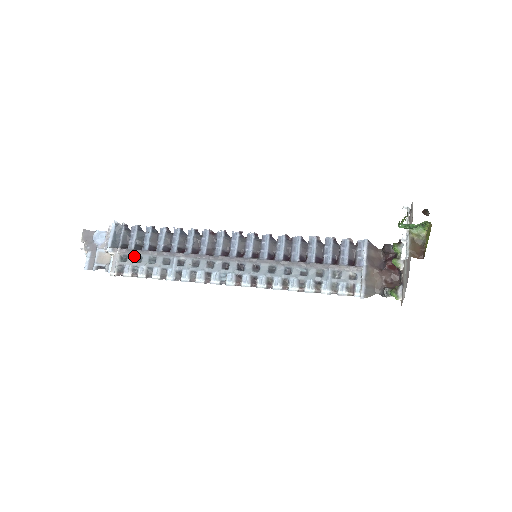
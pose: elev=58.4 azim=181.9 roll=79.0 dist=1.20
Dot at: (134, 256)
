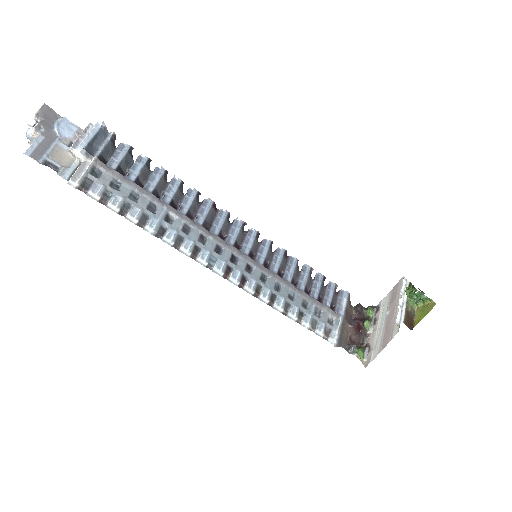
Dot at: (112, 178)
